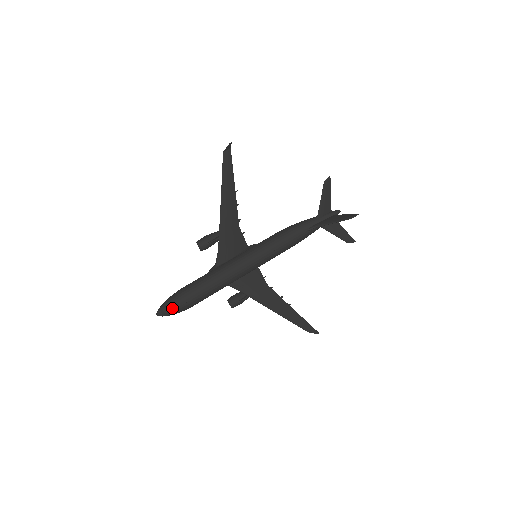
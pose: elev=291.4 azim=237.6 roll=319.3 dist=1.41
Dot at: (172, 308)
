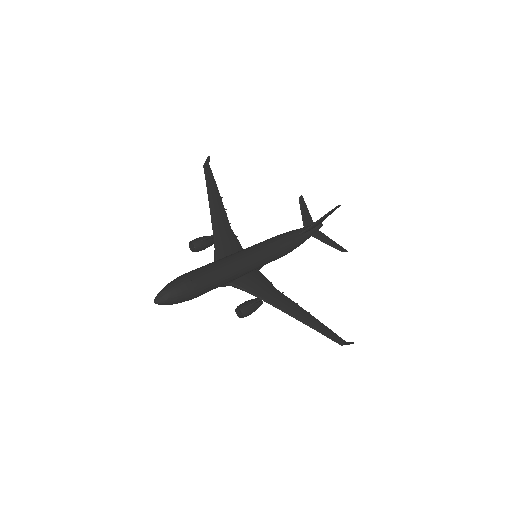
Dot at: (175, 286)
